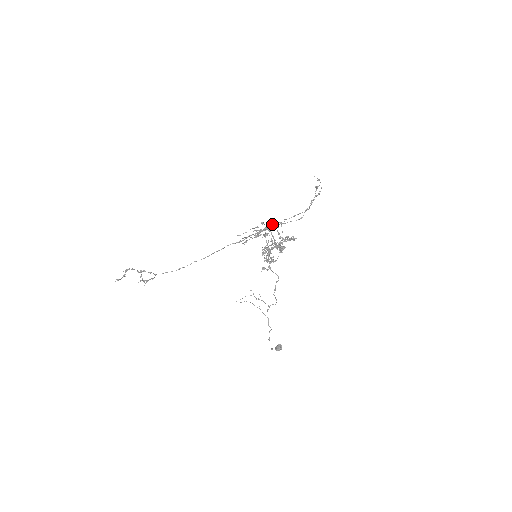
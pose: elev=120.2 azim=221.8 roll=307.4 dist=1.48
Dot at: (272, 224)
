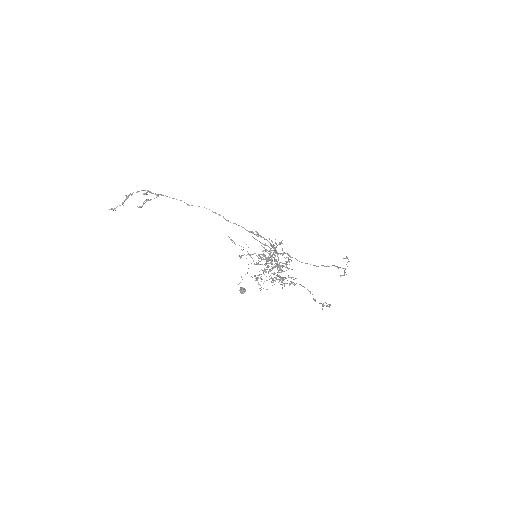
Dot at: (285, 253)
